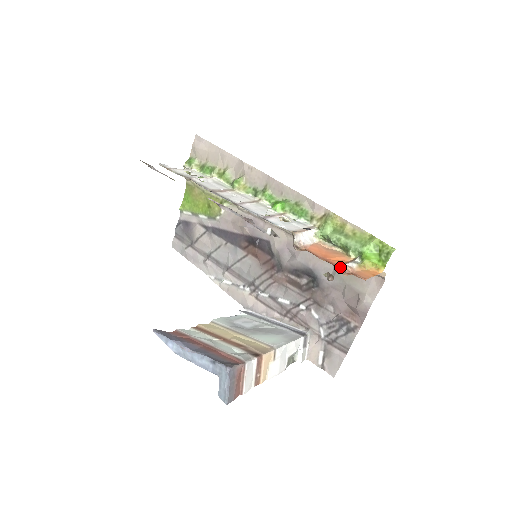
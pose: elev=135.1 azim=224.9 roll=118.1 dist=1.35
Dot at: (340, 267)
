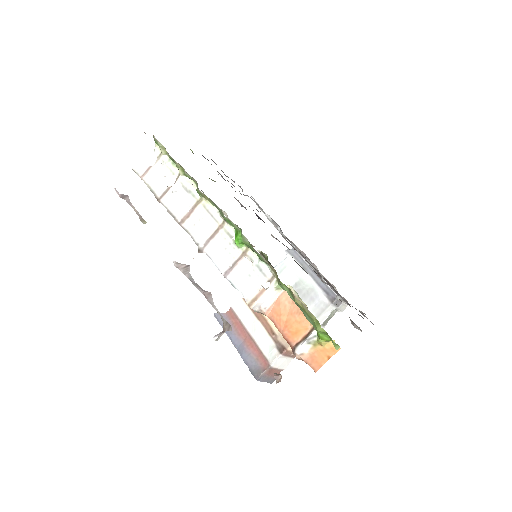
Dot at: (293, 352)
